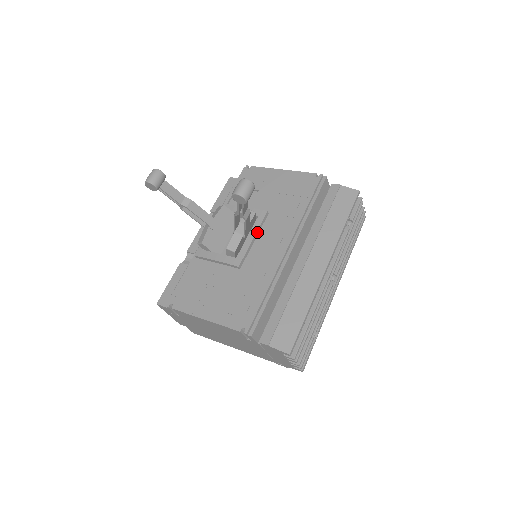
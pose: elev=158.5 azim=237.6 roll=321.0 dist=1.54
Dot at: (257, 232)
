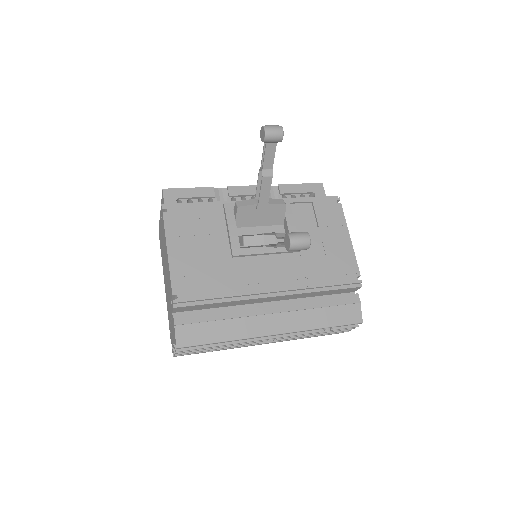
Dot at: (275, 252)
